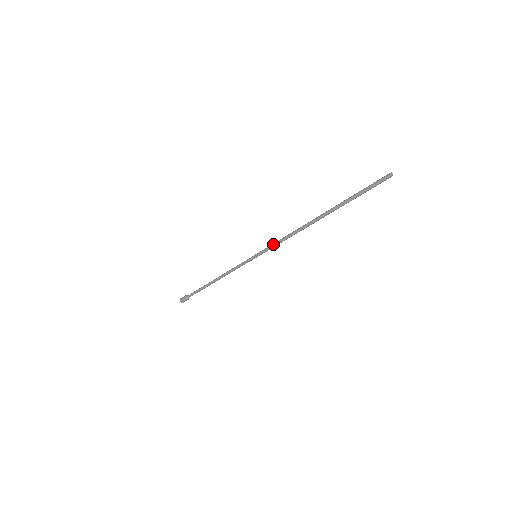
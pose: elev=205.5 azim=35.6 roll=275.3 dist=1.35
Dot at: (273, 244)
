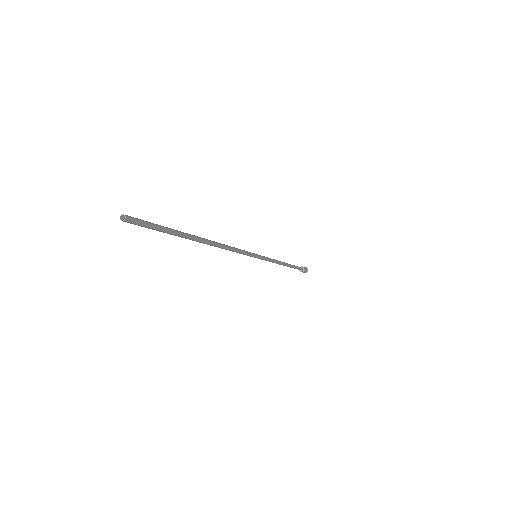
Dot at: occluded
